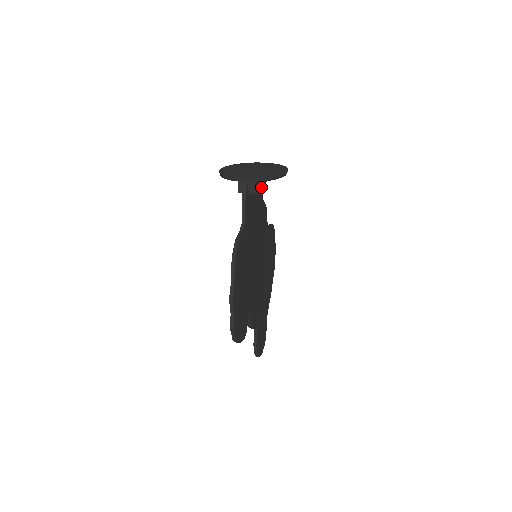
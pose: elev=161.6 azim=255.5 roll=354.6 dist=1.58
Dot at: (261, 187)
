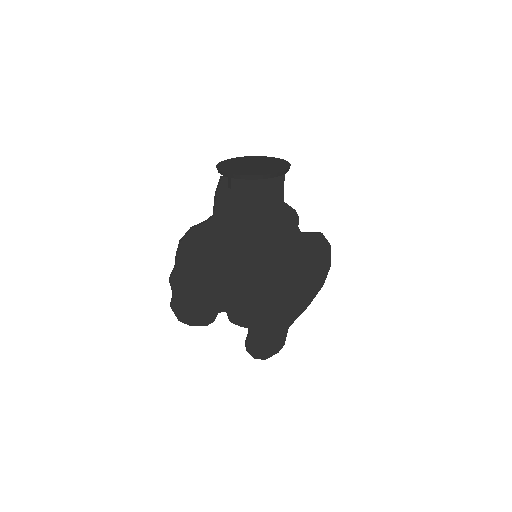
Dot at: (254, 185)
